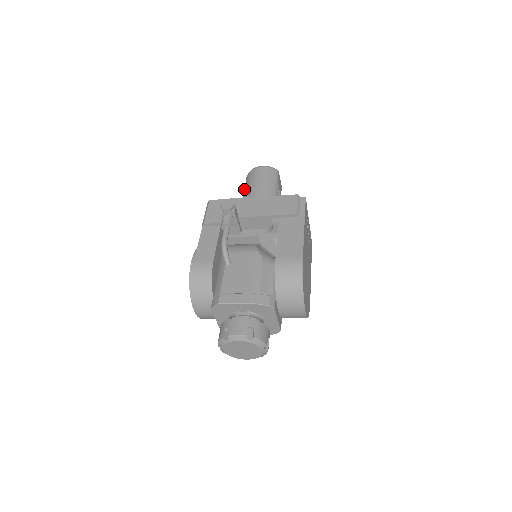
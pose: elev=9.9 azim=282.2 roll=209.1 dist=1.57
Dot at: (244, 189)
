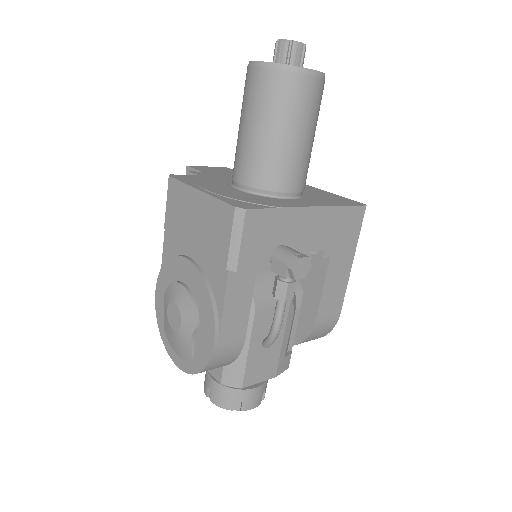
Dot at: (263, 111)
